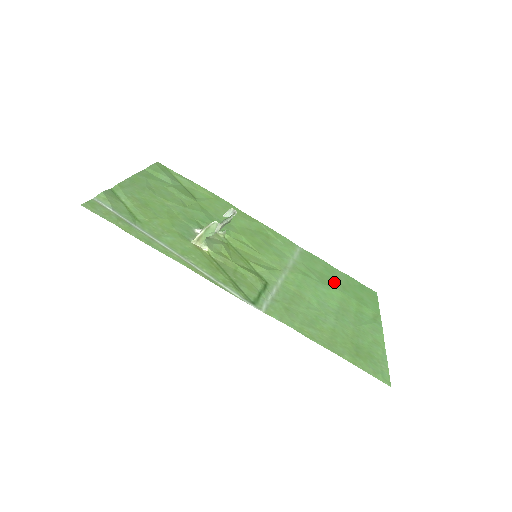
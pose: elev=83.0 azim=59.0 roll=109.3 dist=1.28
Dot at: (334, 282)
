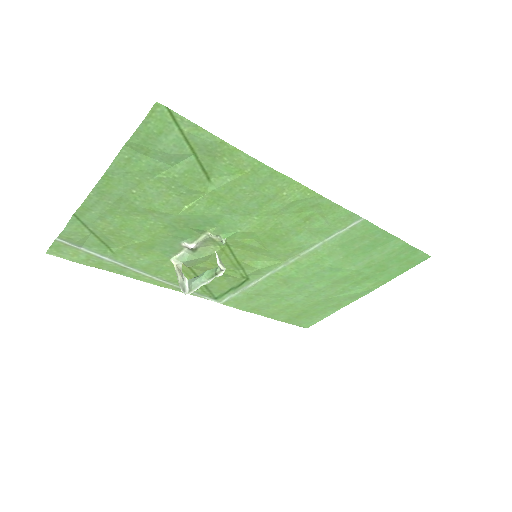
Dot at: (361, 260)
